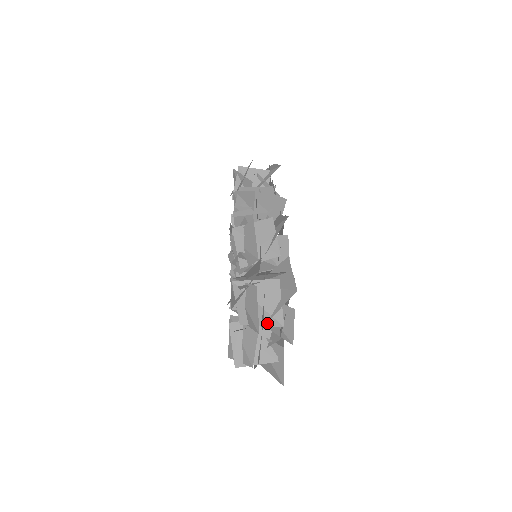
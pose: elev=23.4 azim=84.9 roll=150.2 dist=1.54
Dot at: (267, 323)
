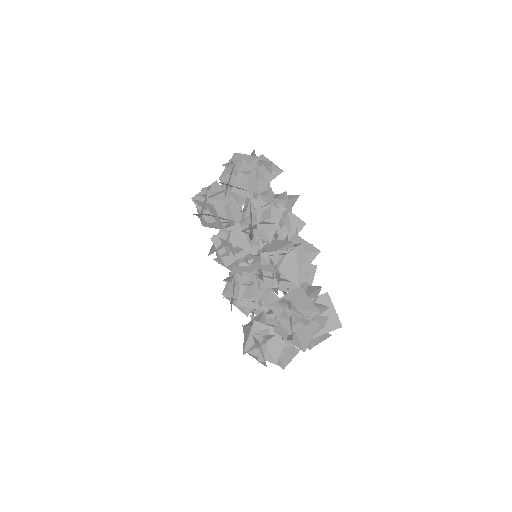
Dot at: occluded
